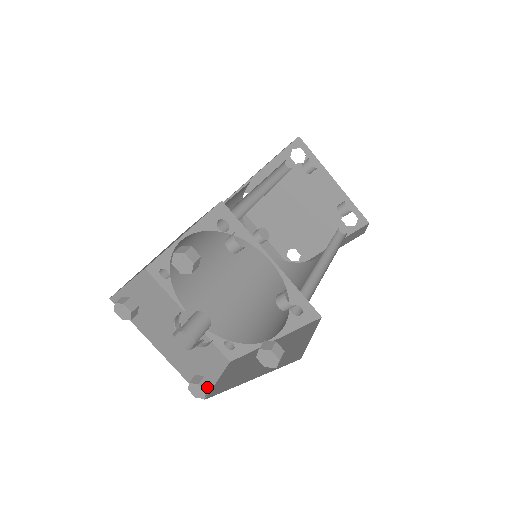
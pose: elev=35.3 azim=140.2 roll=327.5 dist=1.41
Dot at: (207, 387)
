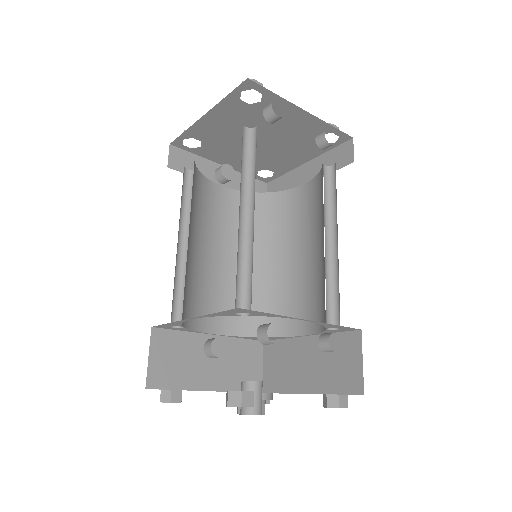
Dot at: occluded
